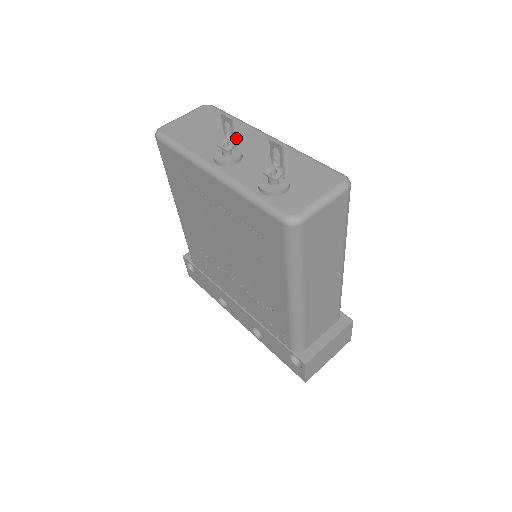
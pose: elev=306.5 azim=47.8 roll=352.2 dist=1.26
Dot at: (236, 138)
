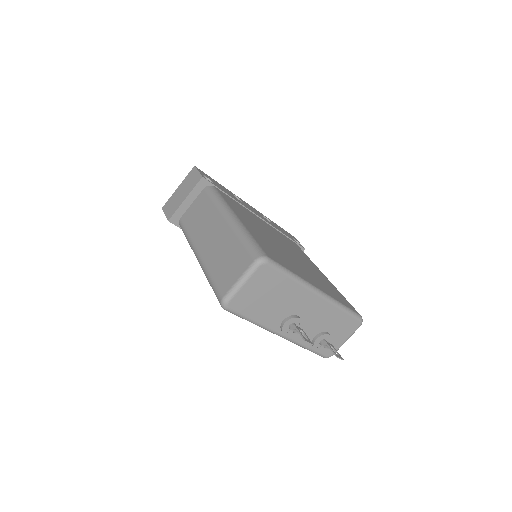
Dot at: (295, 303)
